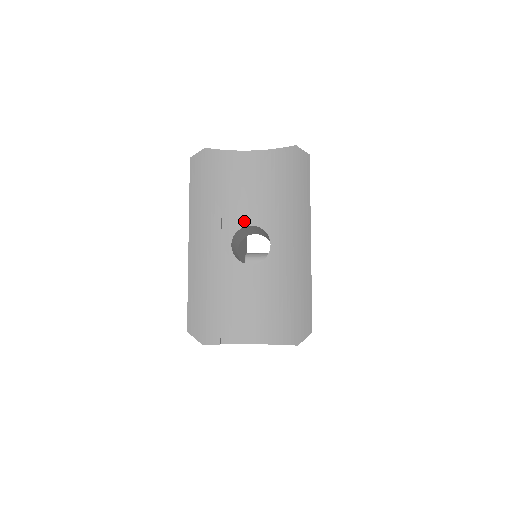
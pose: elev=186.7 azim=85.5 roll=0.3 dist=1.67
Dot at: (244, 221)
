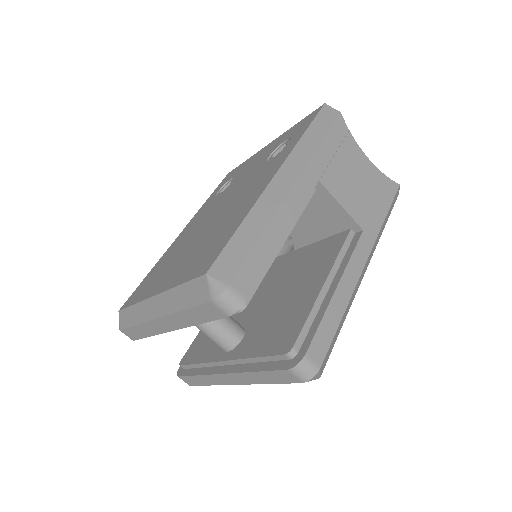
Dot at: occluded
